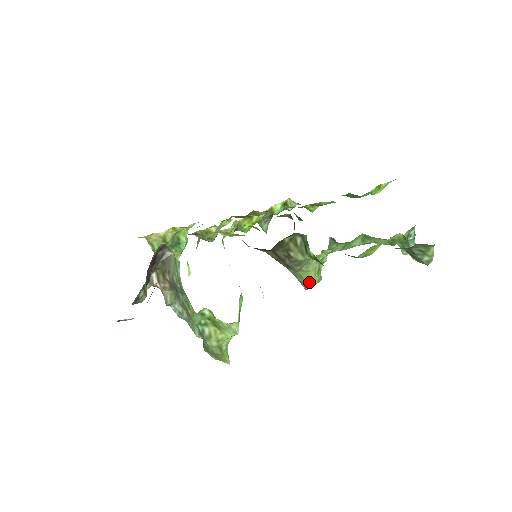
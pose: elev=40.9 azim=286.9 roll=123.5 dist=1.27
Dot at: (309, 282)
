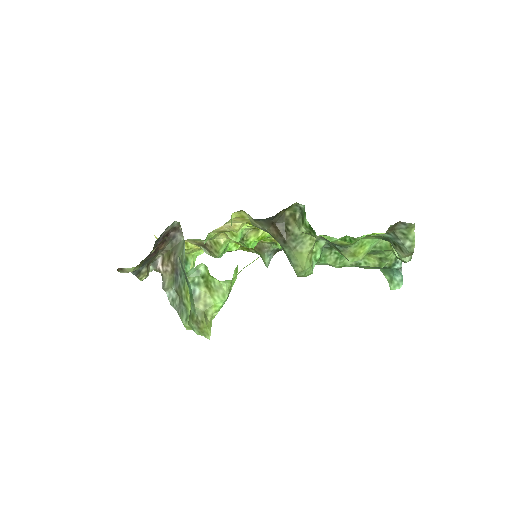
Dot at: (301, 264)
